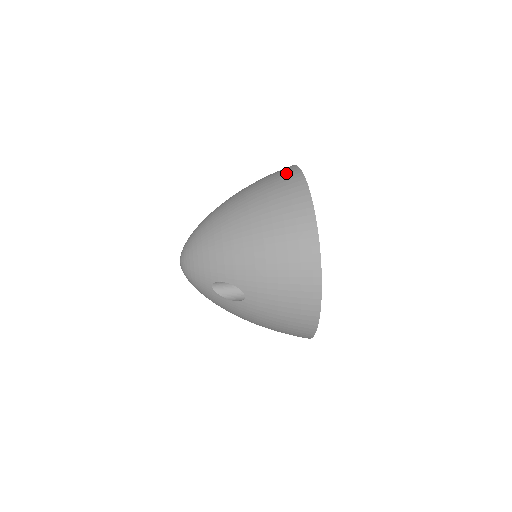
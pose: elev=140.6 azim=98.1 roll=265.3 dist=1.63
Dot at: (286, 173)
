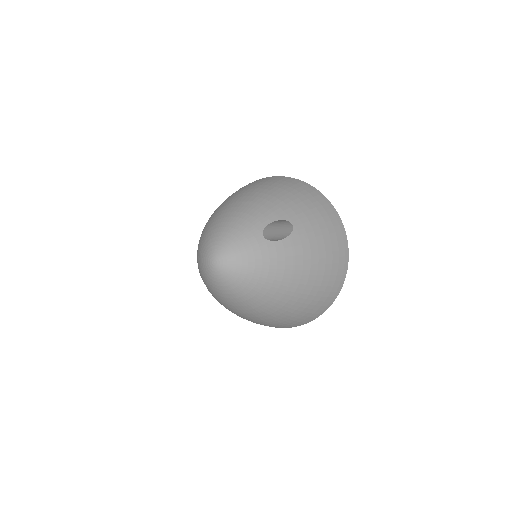
Dot at: occluded
